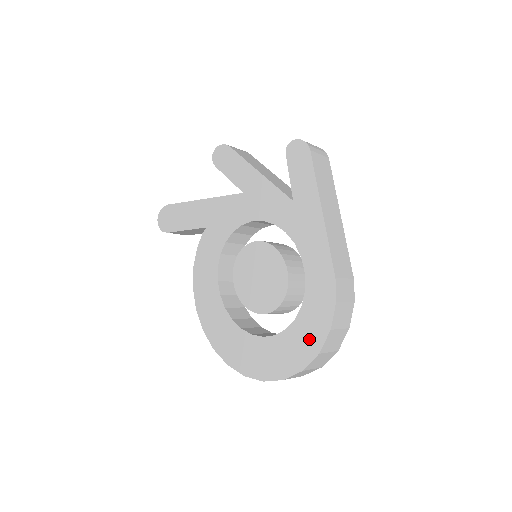
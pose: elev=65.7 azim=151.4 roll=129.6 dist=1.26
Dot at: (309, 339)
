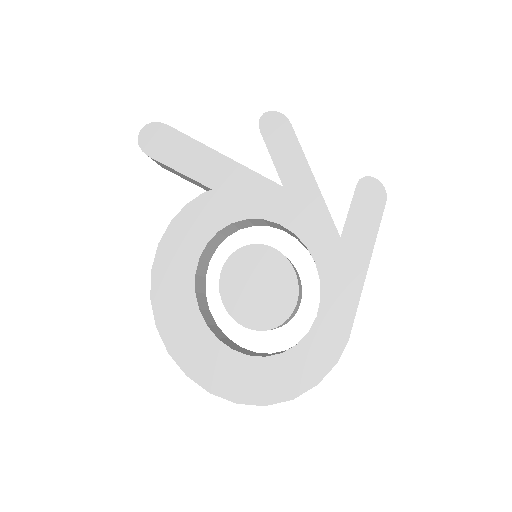
Dot at: (289, 381)
